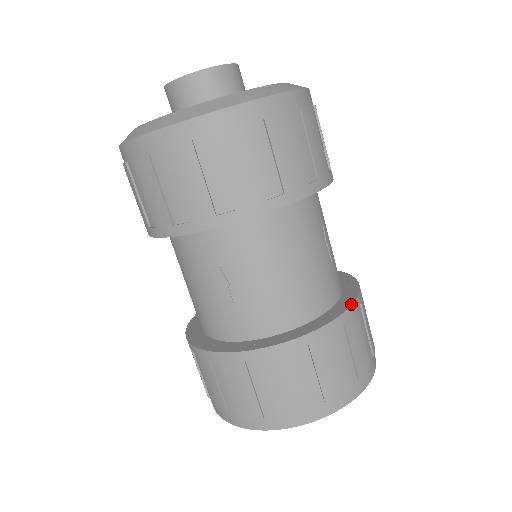
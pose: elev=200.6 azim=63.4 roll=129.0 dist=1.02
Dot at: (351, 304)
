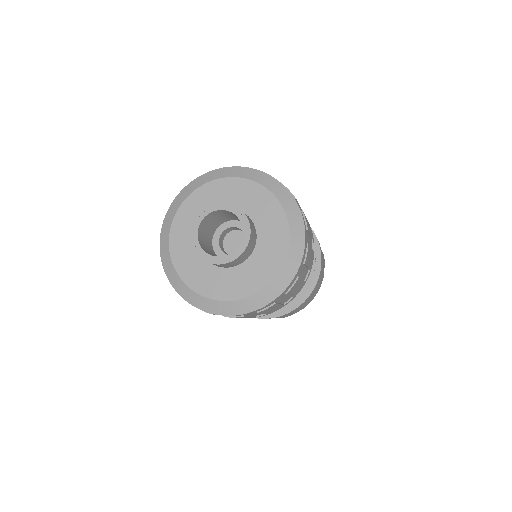
Dot at: (318, 277)
